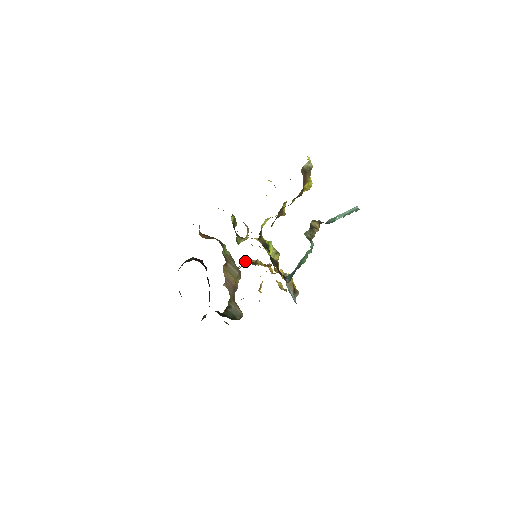
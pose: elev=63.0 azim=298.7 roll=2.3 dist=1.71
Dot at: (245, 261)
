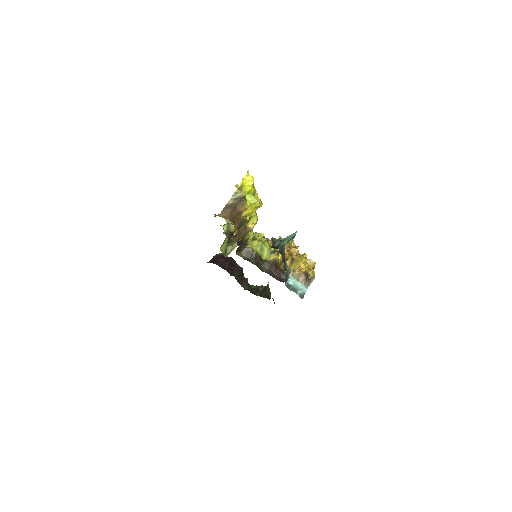
Dot at: occluded
